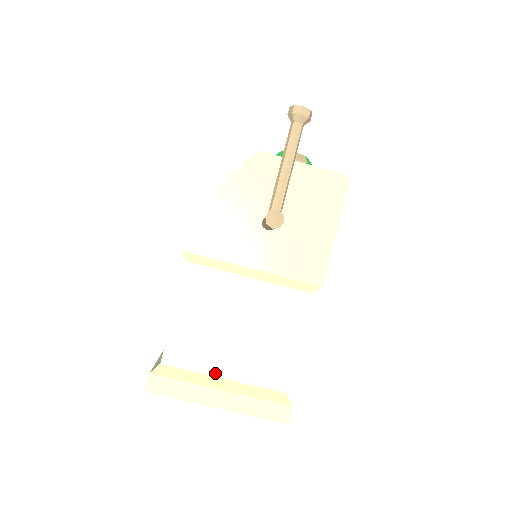
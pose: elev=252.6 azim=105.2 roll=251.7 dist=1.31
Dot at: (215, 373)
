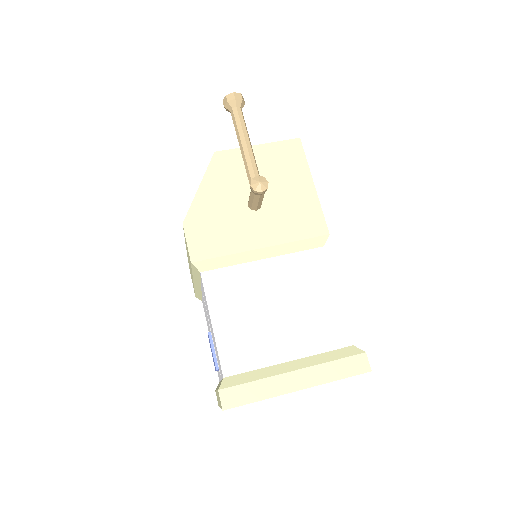
Dot at: (279, 360)
